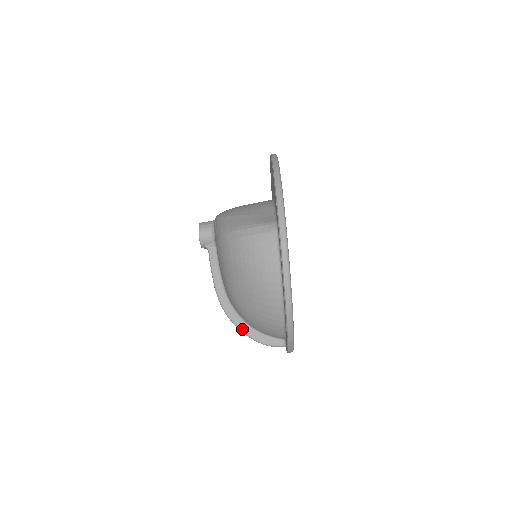
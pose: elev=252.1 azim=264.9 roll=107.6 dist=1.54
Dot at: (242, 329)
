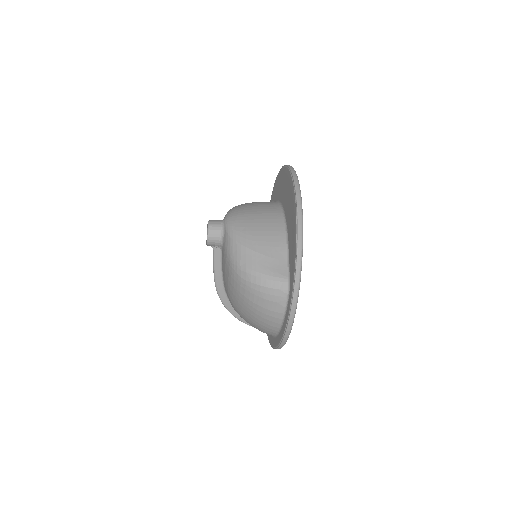
Dot at: (233, 314)
